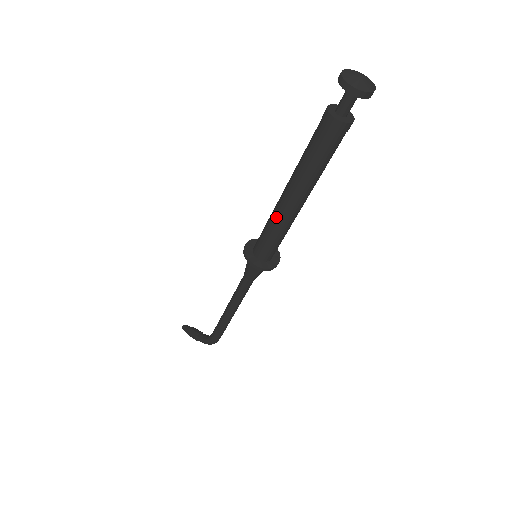
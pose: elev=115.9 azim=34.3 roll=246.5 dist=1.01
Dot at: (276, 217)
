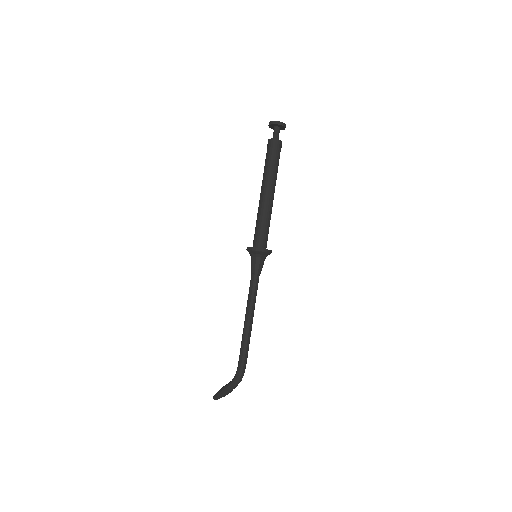
Dot at: (260, 210)
